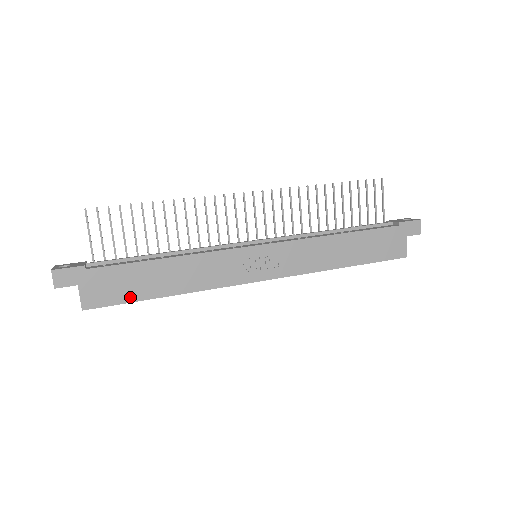
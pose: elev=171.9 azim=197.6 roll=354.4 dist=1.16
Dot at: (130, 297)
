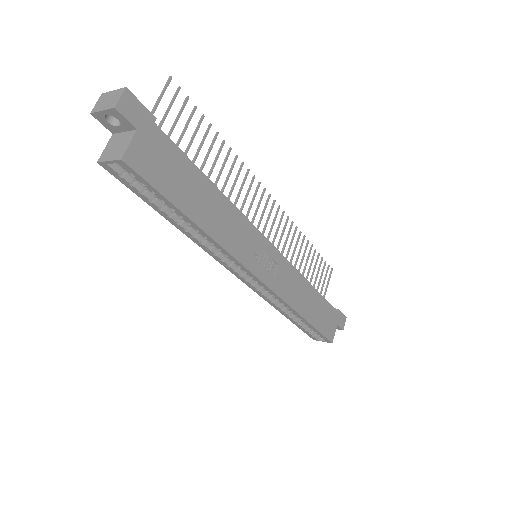
Dot at: (169, 192)
